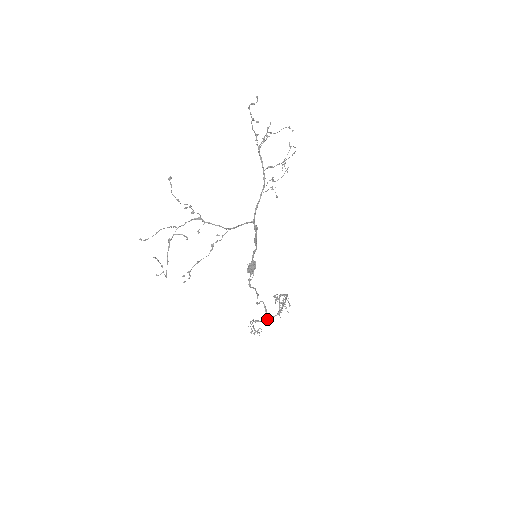
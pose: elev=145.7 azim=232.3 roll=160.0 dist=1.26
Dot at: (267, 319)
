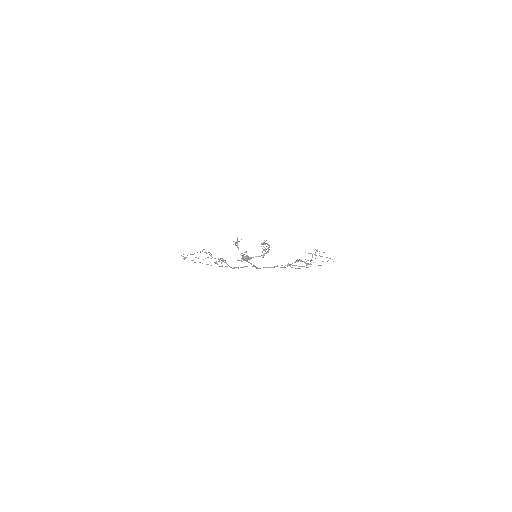
Dot at: occluded
